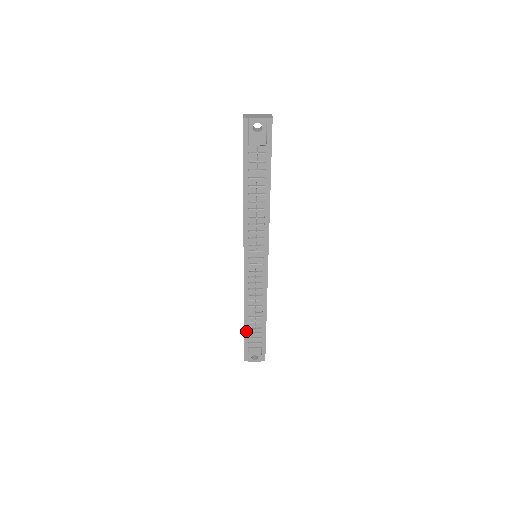
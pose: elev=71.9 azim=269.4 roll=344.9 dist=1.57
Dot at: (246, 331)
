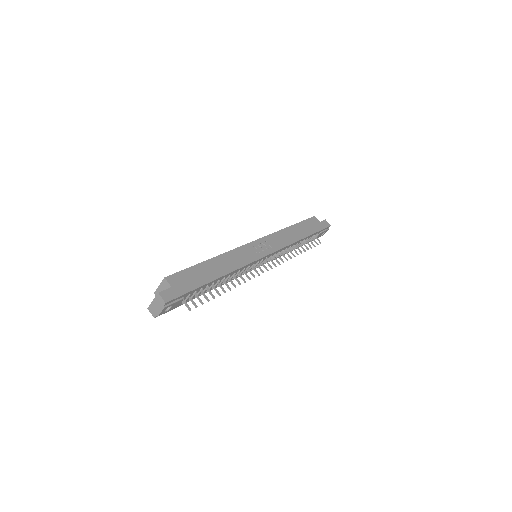
Dot at: (302, 245)
